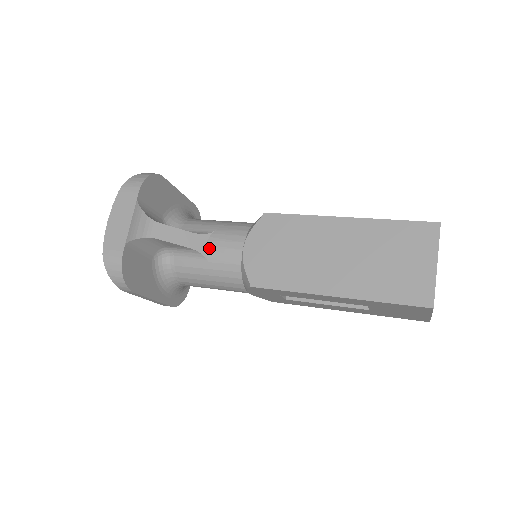
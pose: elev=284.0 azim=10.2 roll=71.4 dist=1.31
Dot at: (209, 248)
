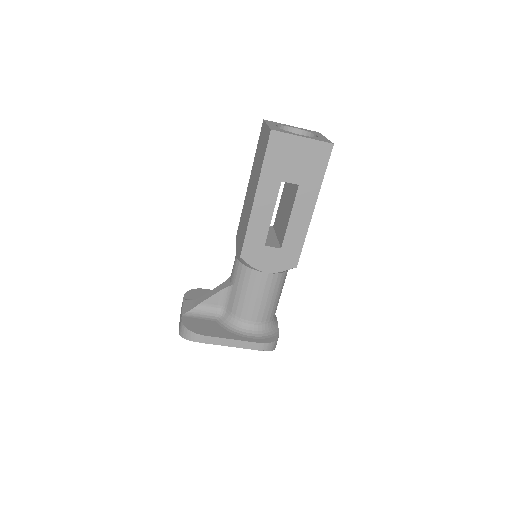
Dot at: (231, 280)
